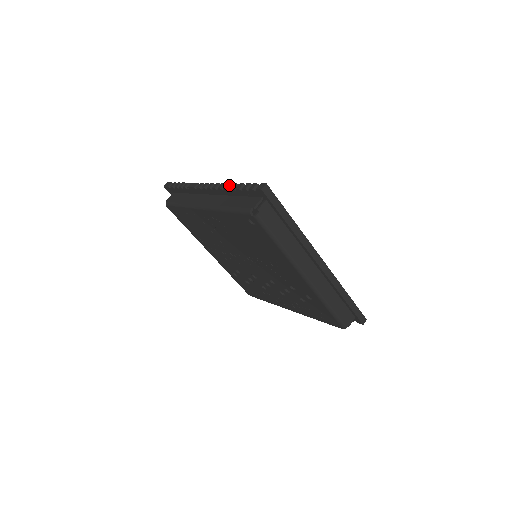
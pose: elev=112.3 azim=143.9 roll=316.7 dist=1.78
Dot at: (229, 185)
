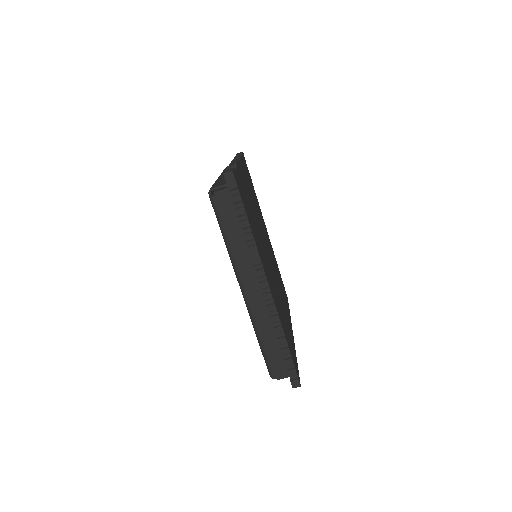
Dot at: (280, 332)
